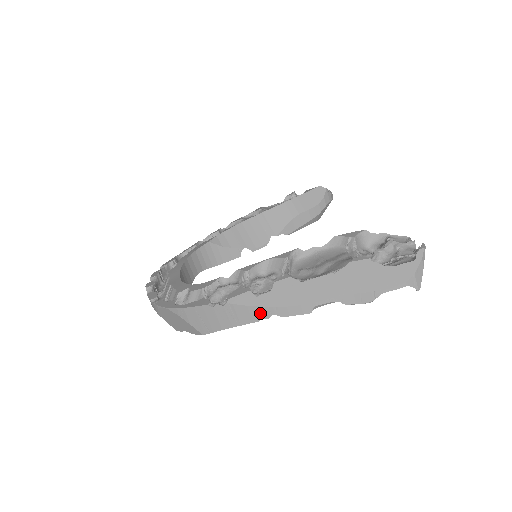
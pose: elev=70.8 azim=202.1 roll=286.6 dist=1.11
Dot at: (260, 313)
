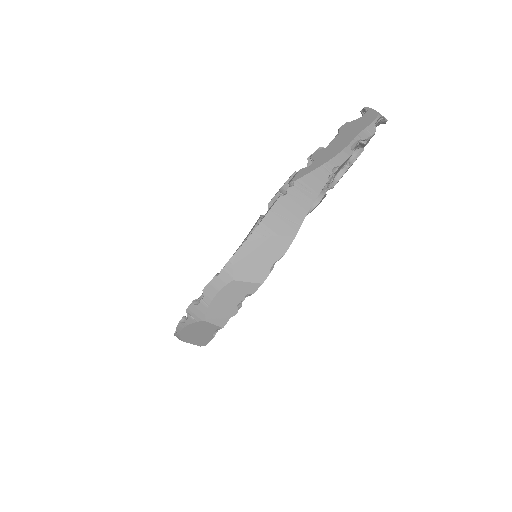
Dot at: (323, 172)
